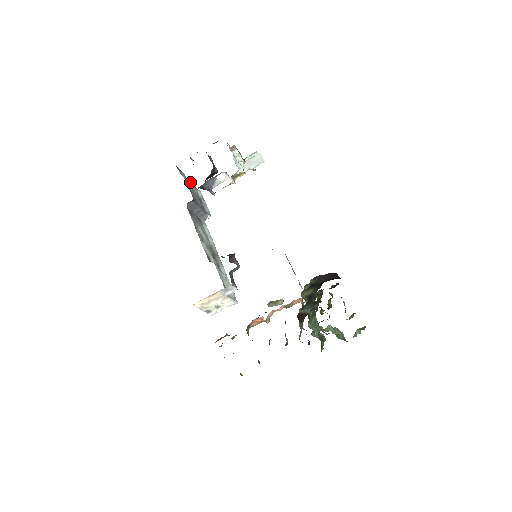
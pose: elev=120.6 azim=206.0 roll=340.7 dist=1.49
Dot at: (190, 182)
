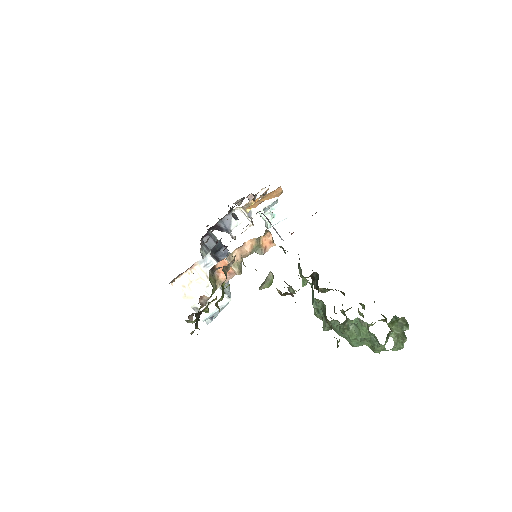
Dot at: occluded
